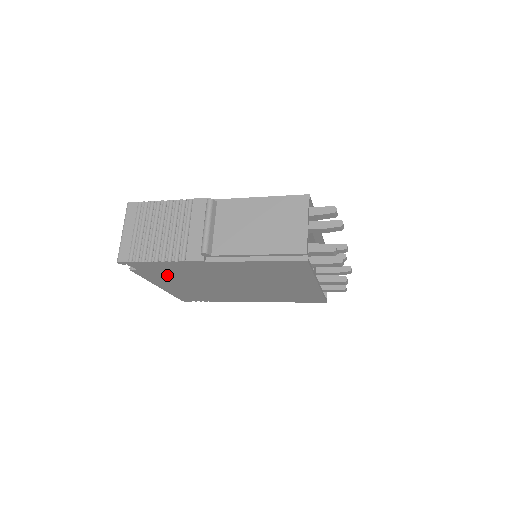
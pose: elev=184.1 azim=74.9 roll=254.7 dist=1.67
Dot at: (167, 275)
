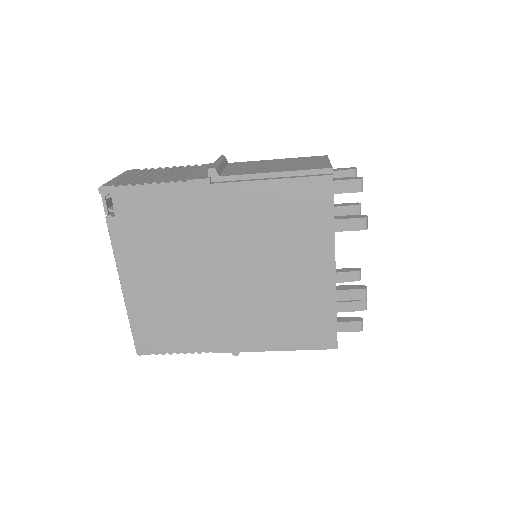
Dot at: (148, 237)
